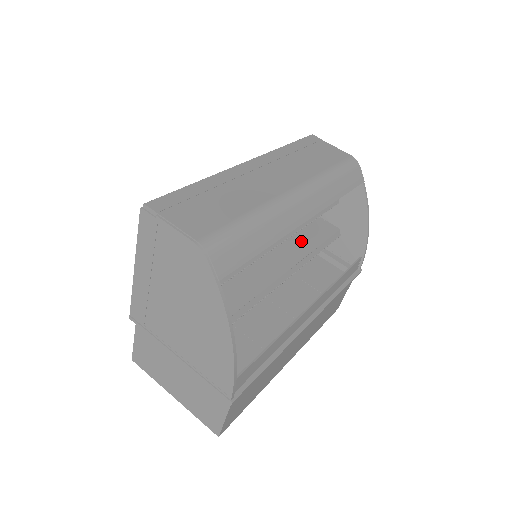
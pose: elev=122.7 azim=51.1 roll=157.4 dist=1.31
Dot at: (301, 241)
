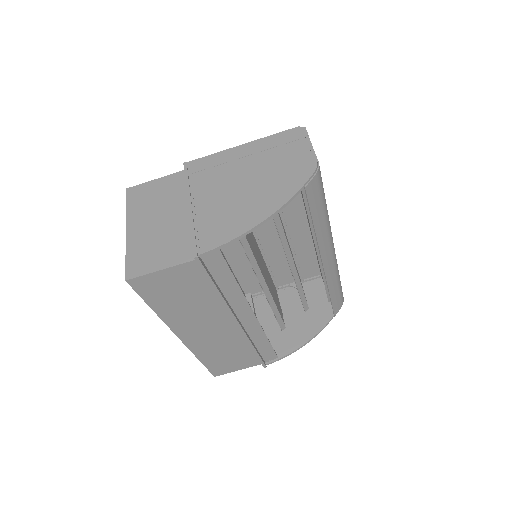
Dot at: (273, 293)
